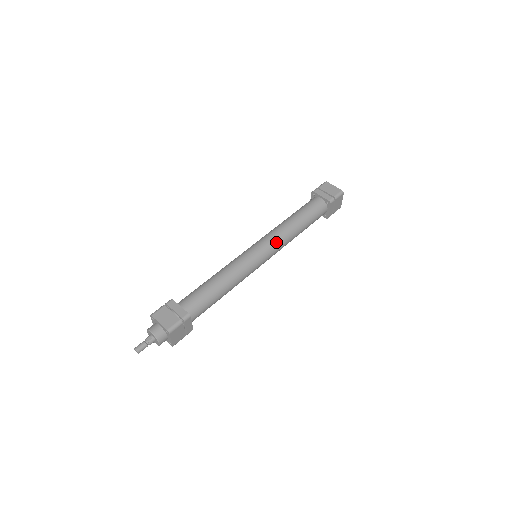
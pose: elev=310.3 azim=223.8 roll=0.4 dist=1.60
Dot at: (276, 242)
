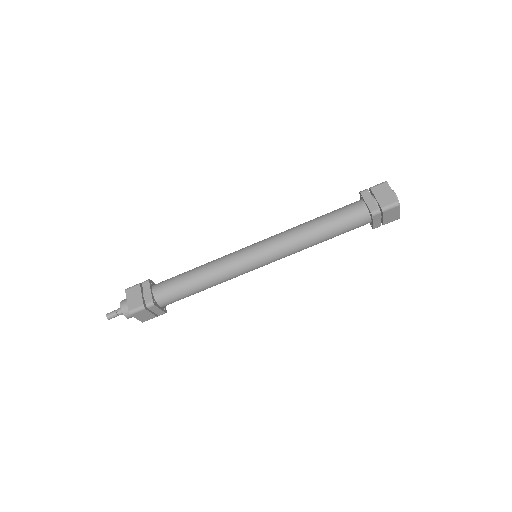
Dot at: (284, 257)
